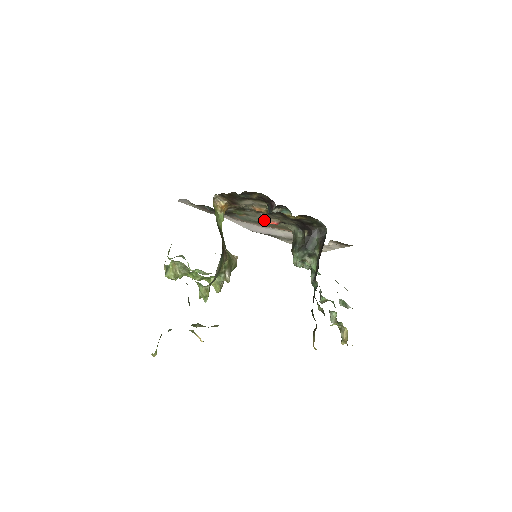
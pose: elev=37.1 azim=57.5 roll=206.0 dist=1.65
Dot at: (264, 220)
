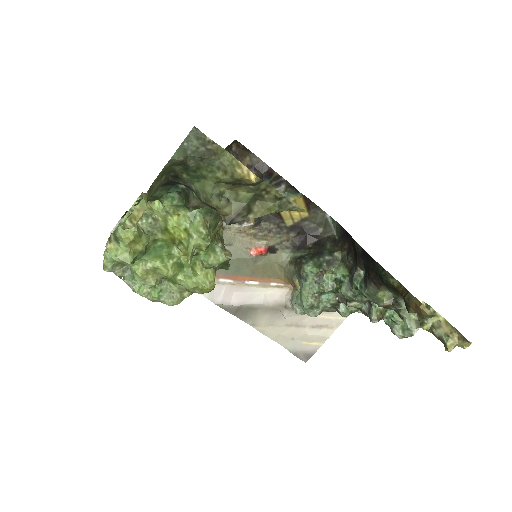
Dot at: (245, 251)
